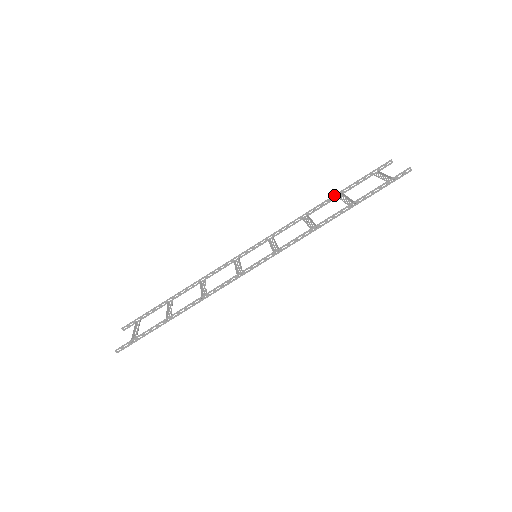
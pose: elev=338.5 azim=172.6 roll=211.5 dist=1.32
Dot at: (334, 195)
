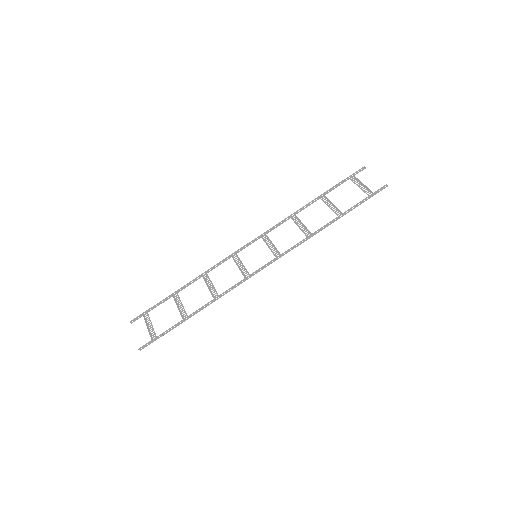
Dot at: (318, 197)
